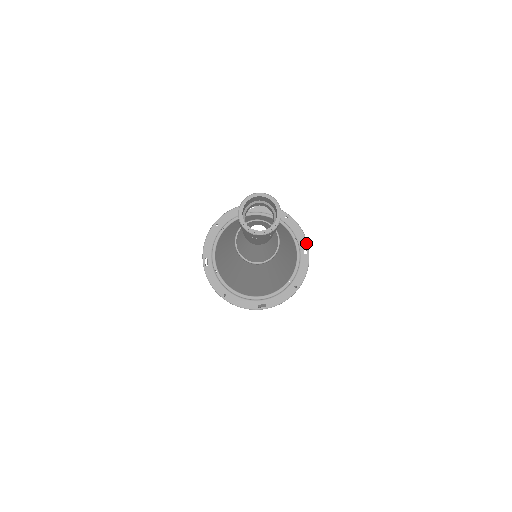
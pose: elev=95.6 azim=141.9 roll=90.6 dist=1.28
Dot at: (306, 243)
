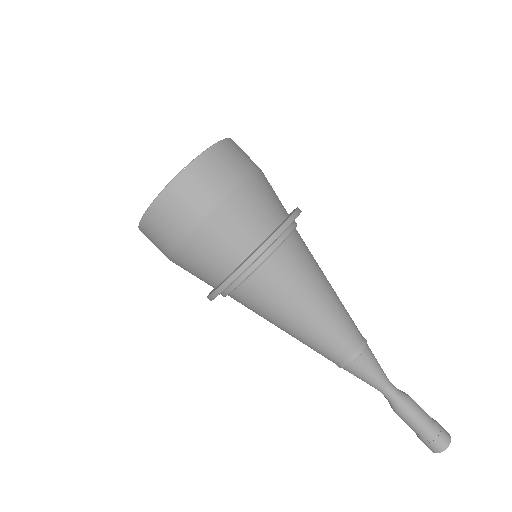
Dot at: occluded
